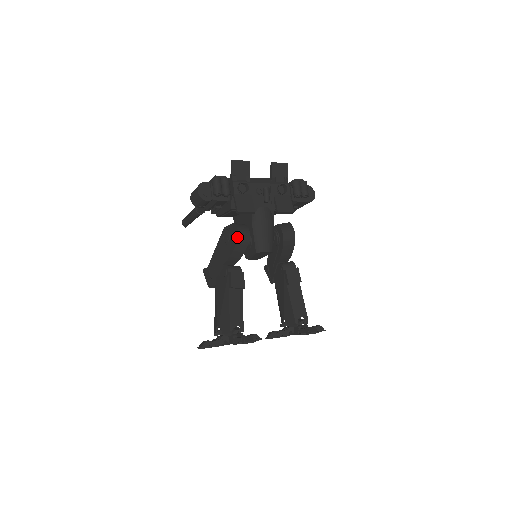
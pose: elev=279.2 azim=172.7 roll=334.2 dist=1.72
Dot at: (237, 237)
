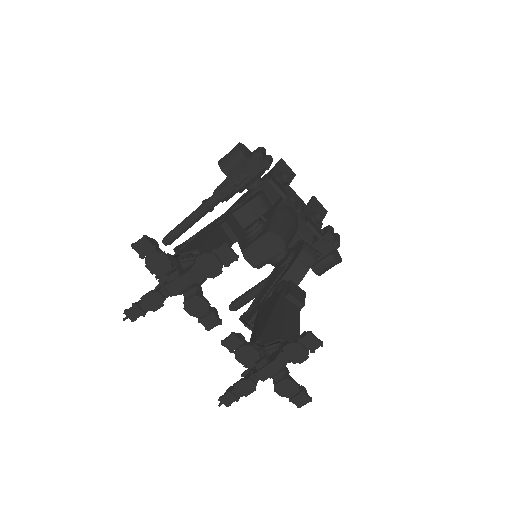
Dot at: (259, 193)
